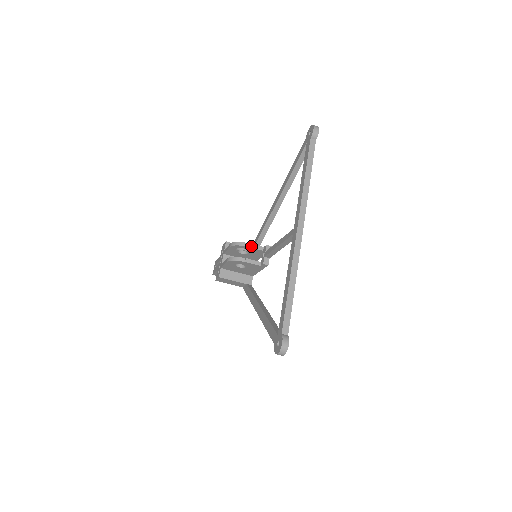
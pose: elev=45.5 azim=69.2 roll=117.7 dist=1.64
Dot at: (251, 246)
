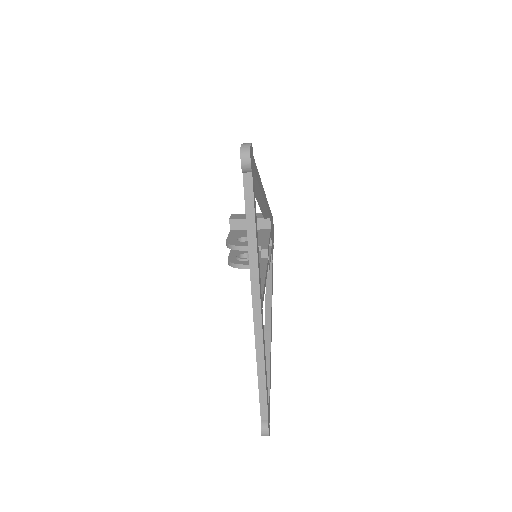
Dot at: (245, 249)
